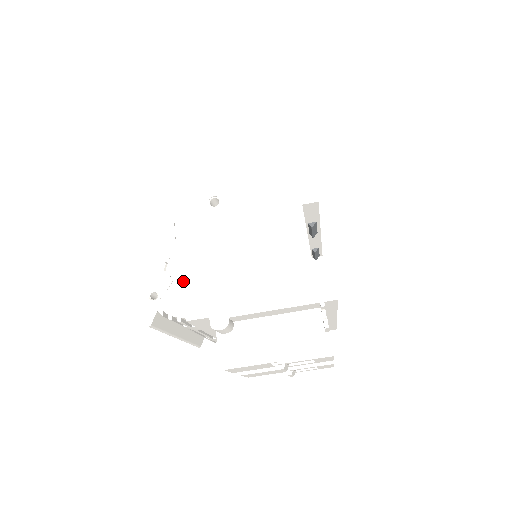
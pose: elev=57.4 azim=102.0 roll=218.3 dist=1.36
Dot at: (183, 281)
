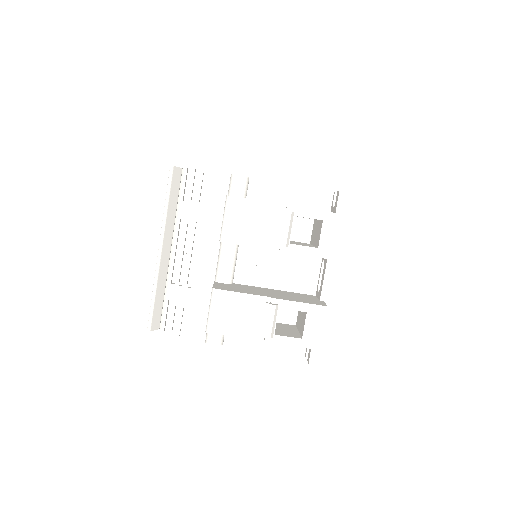
Dot at: occluded
